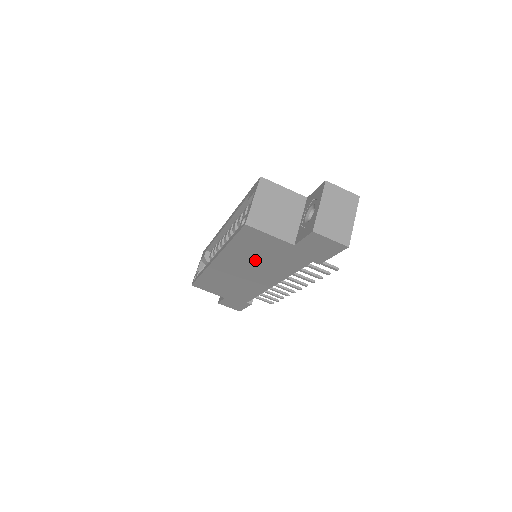
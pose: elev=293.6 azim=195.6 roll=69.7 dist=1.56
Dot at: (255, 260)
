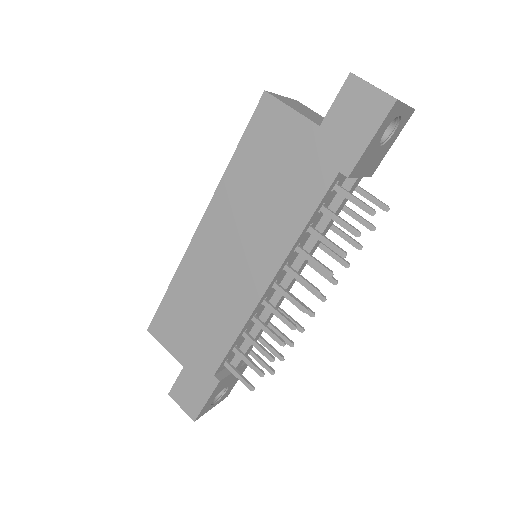
Dot at: (257, 200)
